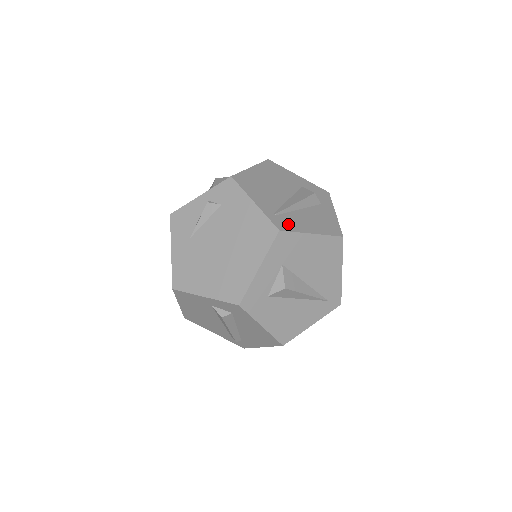
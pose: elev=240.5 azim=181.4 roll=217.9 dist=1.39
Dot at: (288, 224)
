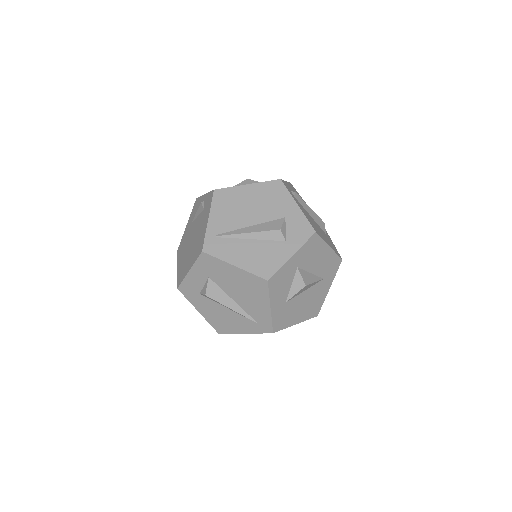
Dot at: (218, 249)
